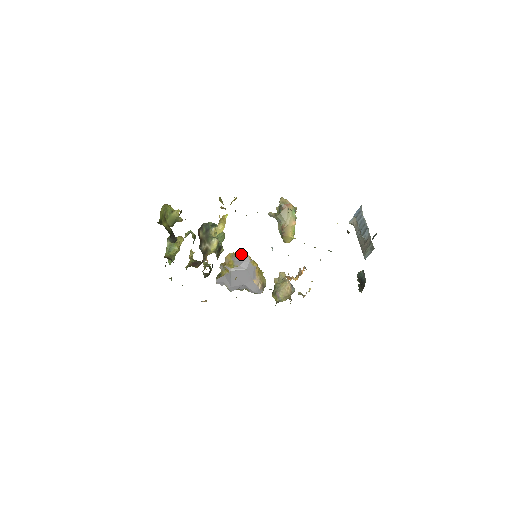
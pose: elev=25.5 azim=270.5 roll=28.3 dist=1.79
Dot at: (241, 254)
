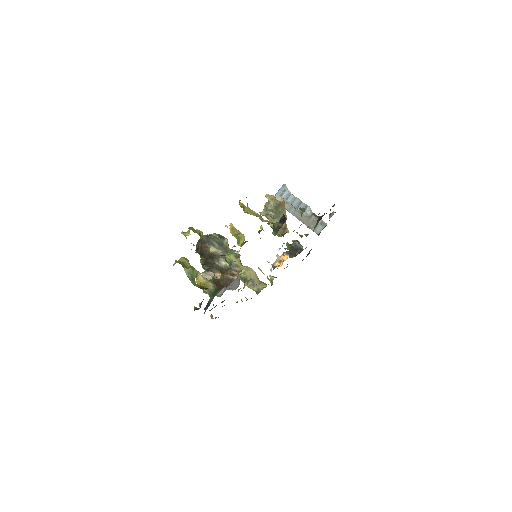
Dot at: occluded
